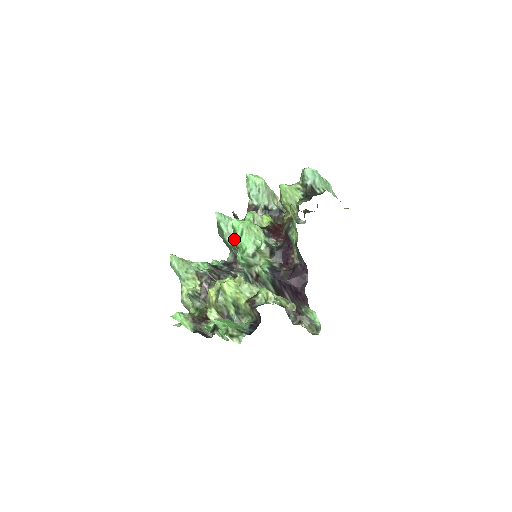
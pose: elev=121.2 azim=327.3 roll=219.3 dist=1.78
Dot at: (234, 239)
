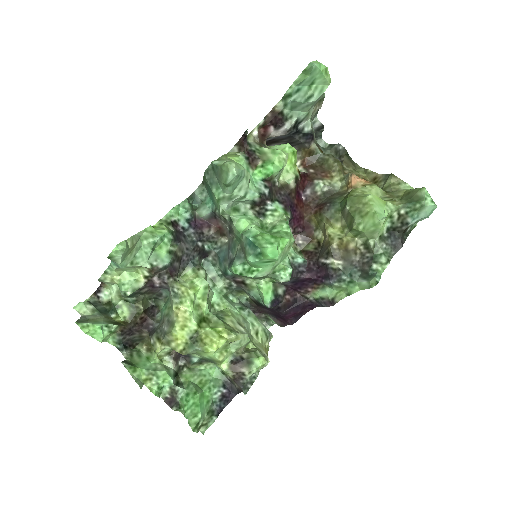
Dot at: (251, 261)
